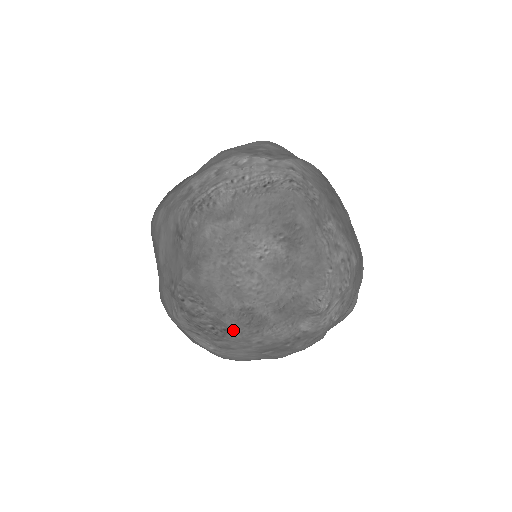
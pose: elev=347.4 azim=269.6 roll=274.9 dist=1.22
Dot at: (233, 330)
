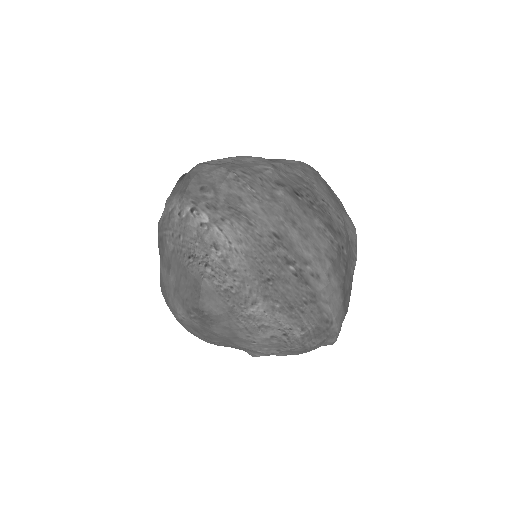
Dot at: occluded
